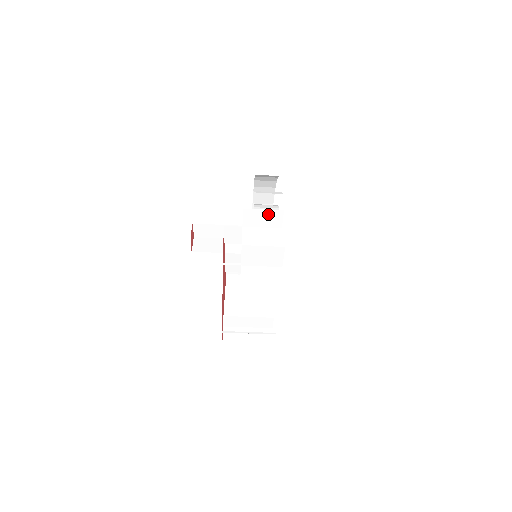
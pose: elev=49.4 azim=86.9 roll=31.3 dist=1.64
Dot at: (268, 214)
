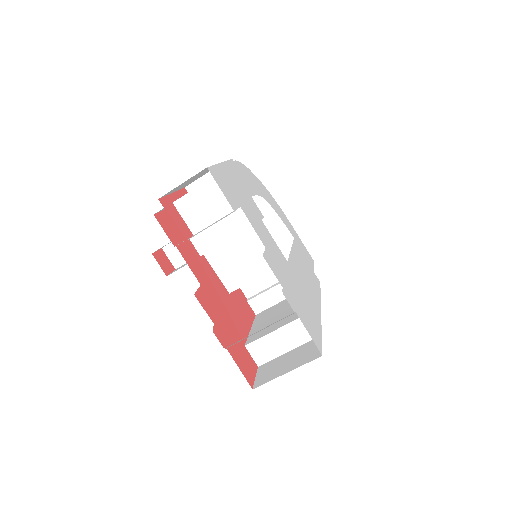
Dot at: occluded
